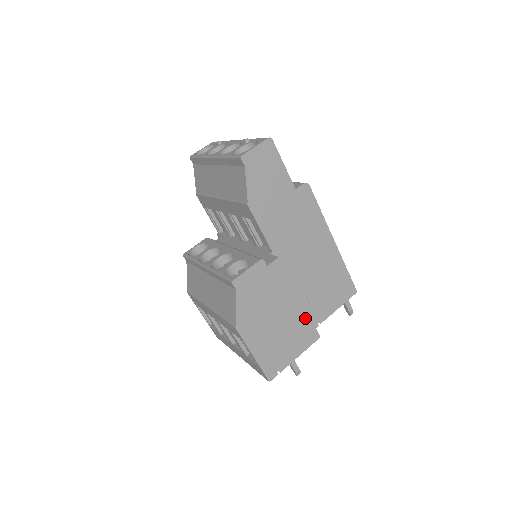
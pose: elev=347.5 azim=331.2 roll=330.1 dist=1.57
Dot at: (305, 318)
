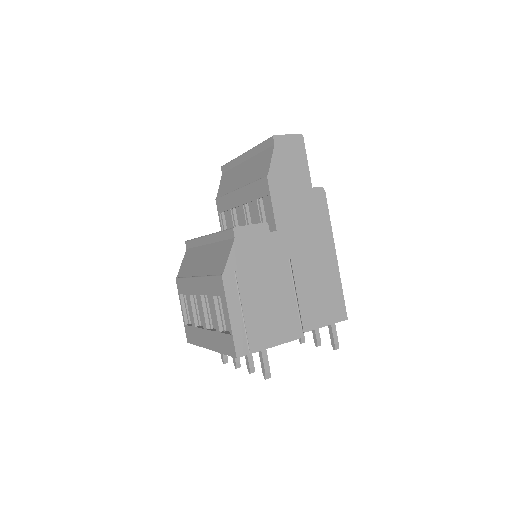
Dot at: (292, 307)
